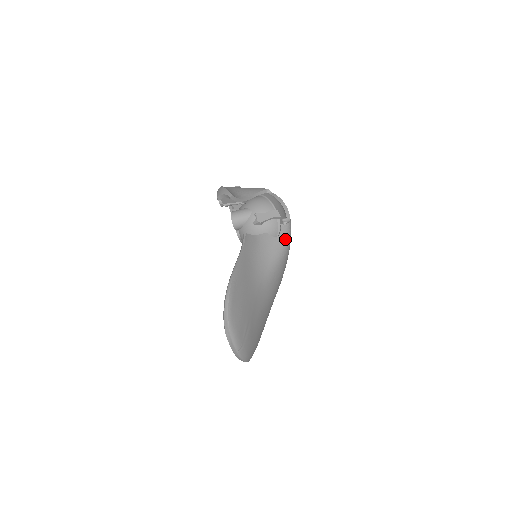
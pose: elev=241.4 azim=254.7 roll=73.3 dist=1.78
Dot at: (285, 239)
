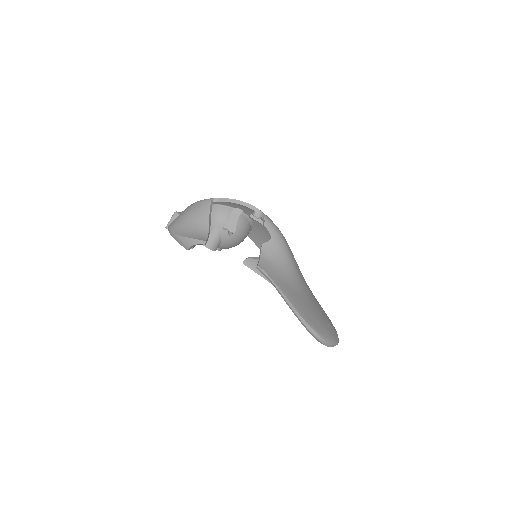
Dot at: (276, 232)
